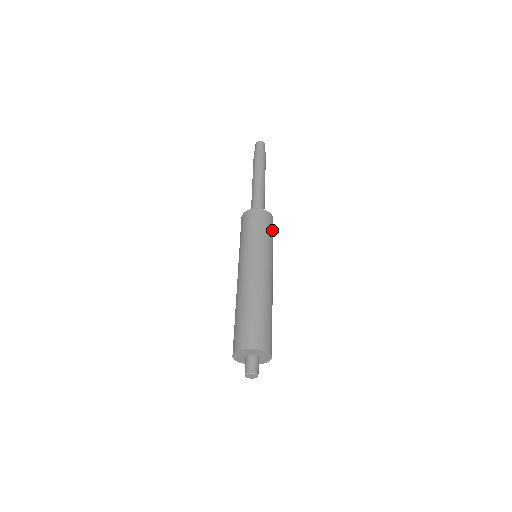
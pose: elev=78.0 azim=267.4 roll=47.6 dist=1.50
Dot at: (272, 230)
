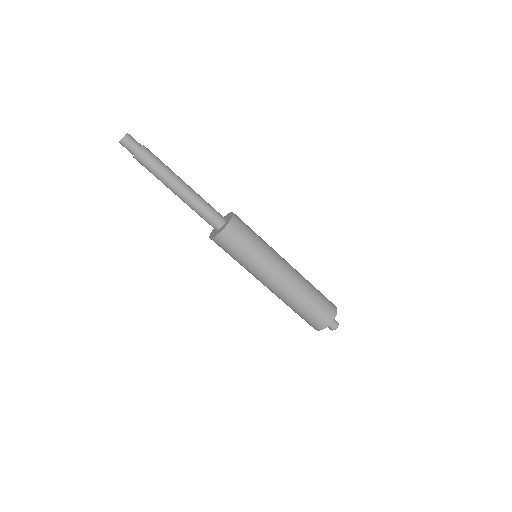
Dot at: (246, 229)
